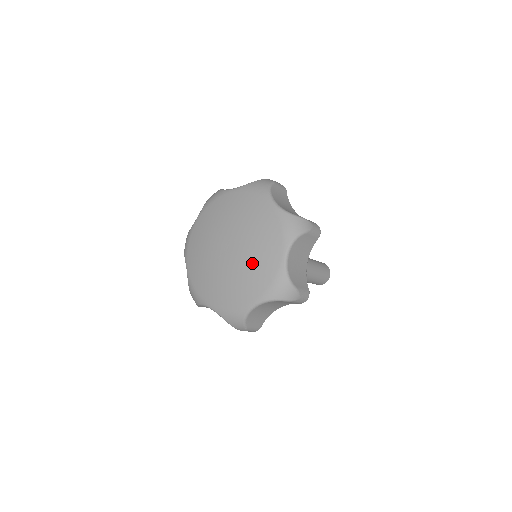
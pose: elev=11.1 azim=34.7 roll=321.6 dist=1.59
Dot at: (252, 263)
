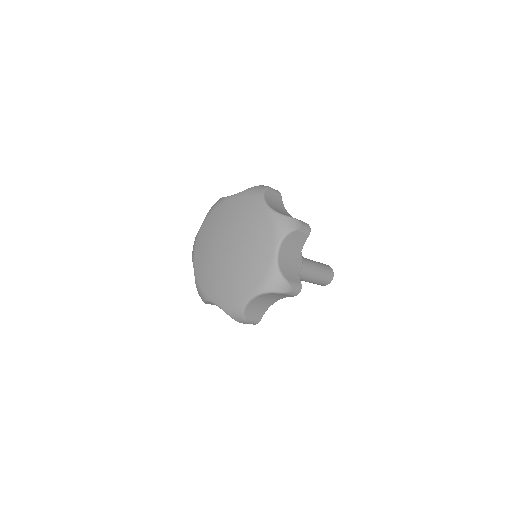
Dot at: (230, 278)
